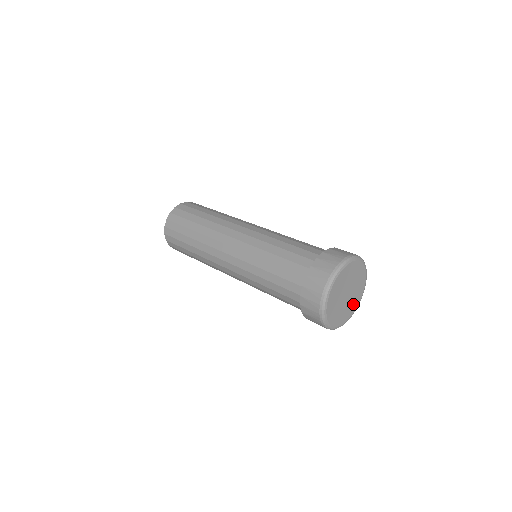
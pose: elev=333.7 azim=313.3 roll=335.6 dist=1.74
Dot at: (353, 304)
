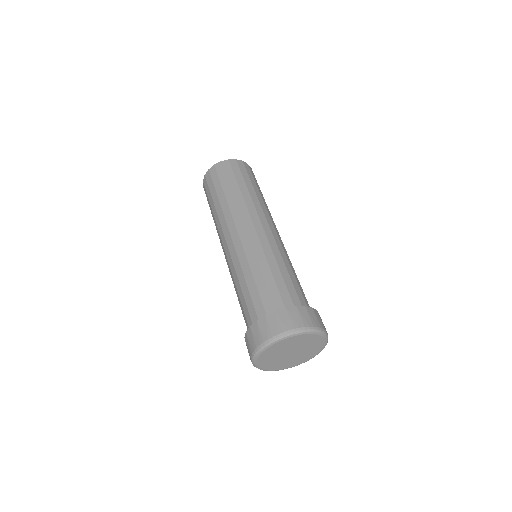
Dot at: (300, 359)
